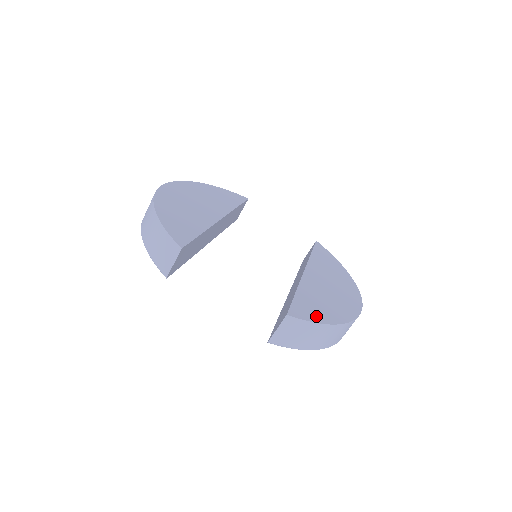
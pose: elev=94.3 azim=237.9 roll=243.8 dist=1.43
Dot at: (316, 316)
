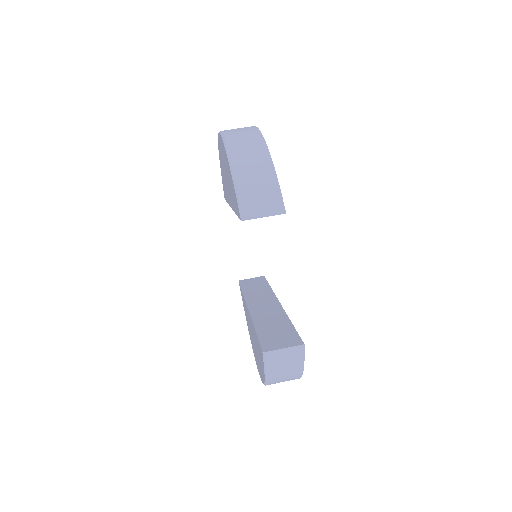
Dot at: occluded
